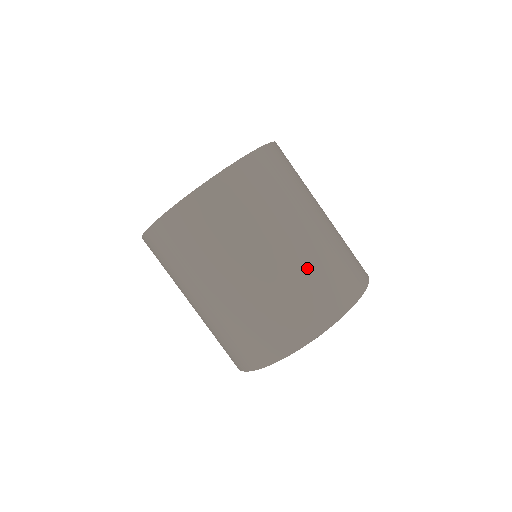
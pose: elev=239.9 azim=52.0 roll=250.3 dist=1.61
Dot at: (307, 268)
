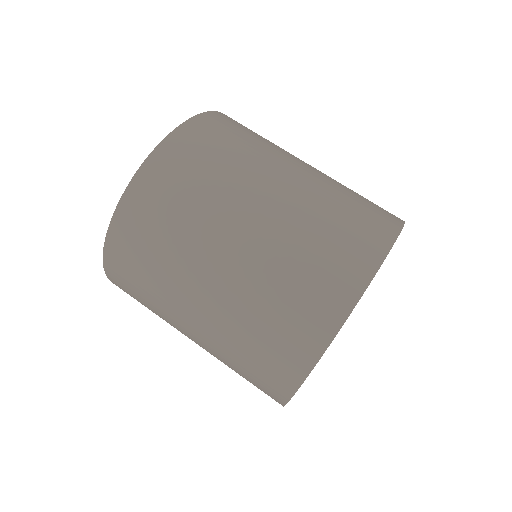
Dot at: (292, 239)
